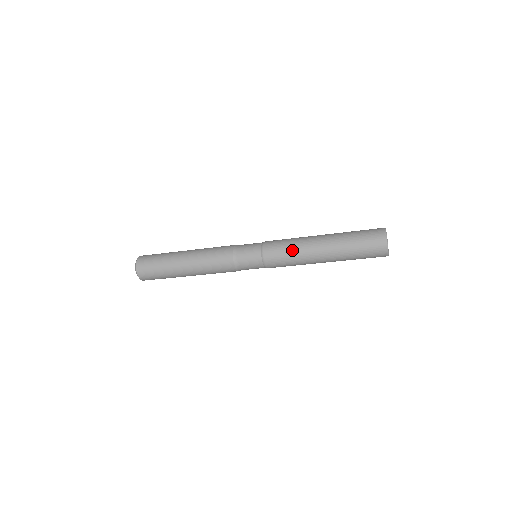
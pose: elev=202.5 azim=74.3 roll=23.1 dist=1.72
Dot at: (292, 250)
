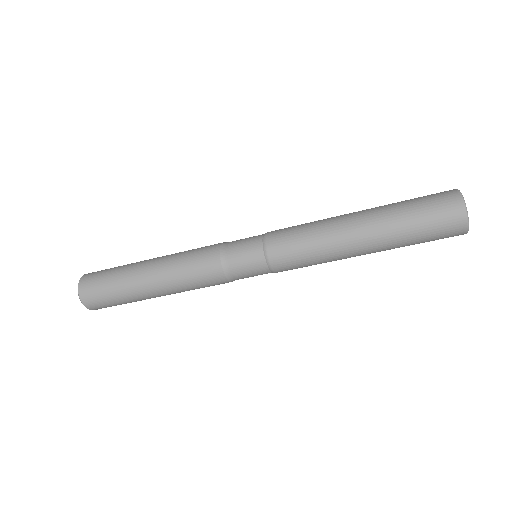
Dot at: (310, 230)
